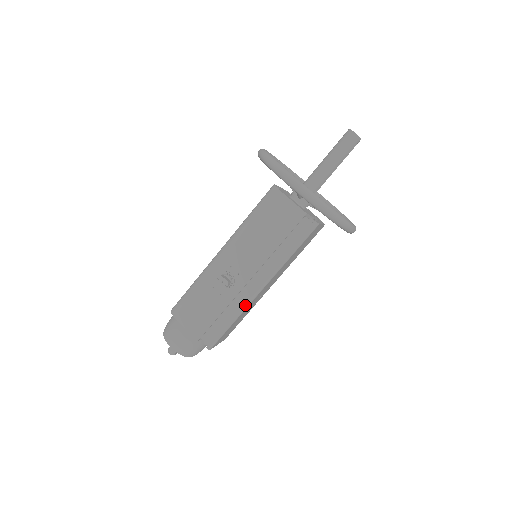
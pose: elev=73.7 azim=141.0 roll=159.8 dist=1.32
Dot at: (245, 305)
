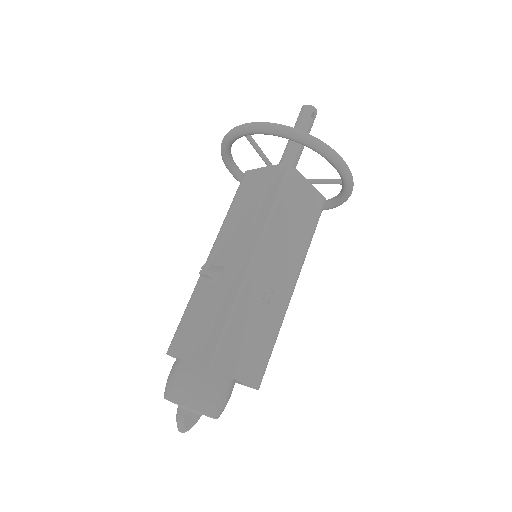
Dot at: (240, 285)
